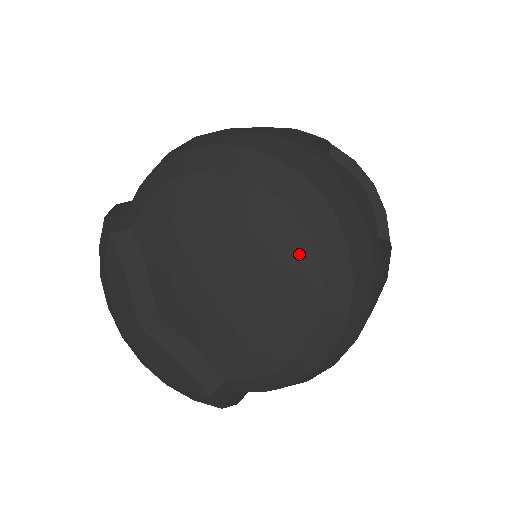
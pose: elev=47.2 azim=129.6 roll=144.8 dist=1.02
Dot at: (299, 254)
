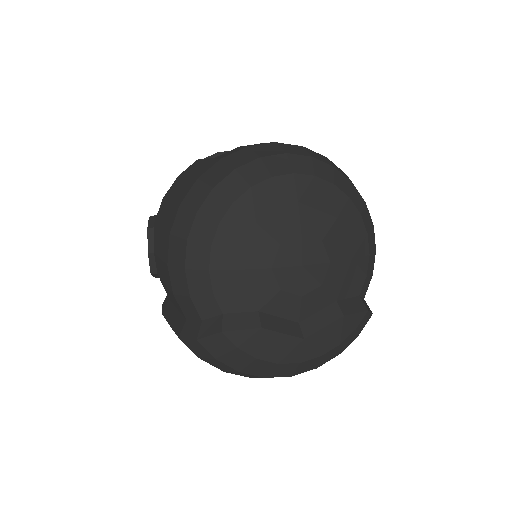
Dot at: (309, 186)
